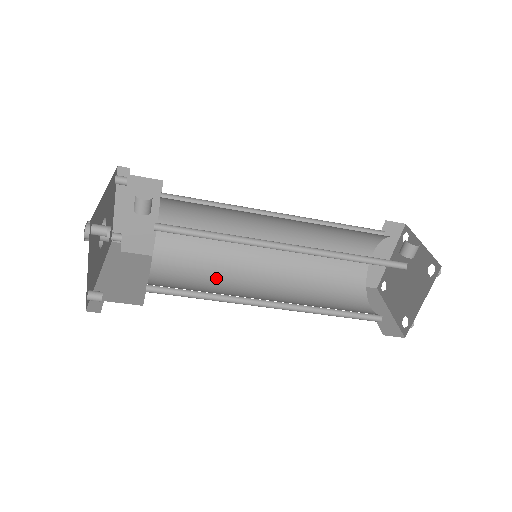
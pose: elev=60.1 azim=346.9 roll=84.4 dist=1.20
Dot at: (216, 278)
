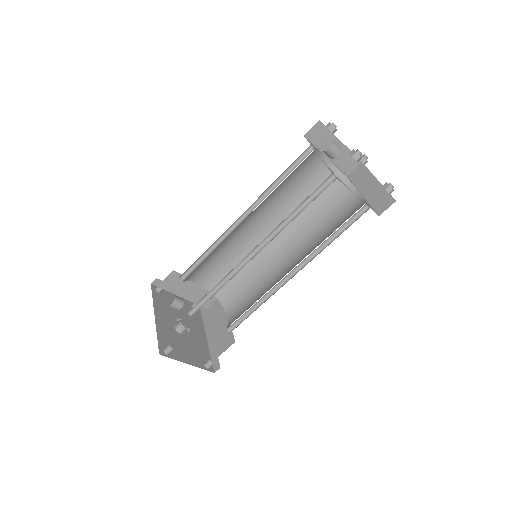
Dot at: (258, 279)
